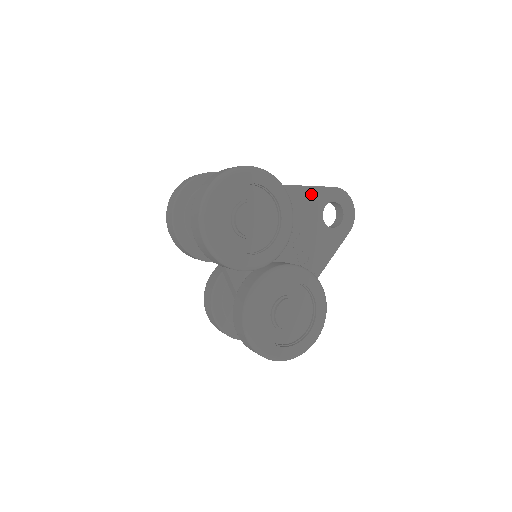
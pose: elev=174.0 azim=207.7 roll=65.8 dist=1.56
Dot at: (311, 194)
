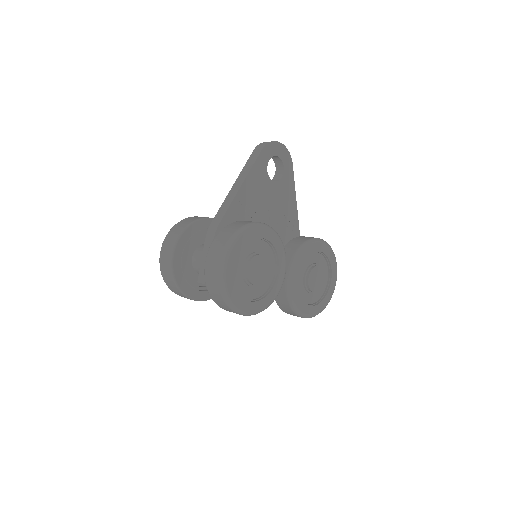
Dot at: (253, 177)
